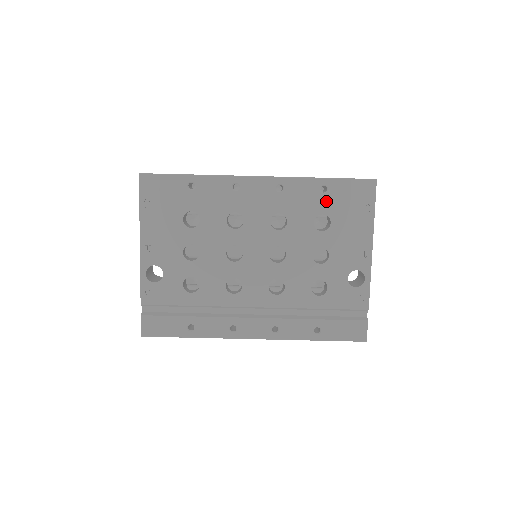
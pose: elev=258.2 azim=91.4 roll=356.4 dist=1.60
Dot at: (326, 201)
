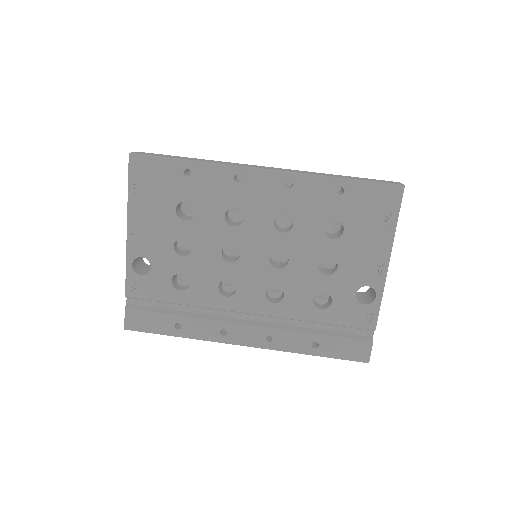
Dot at: (341, 205)
